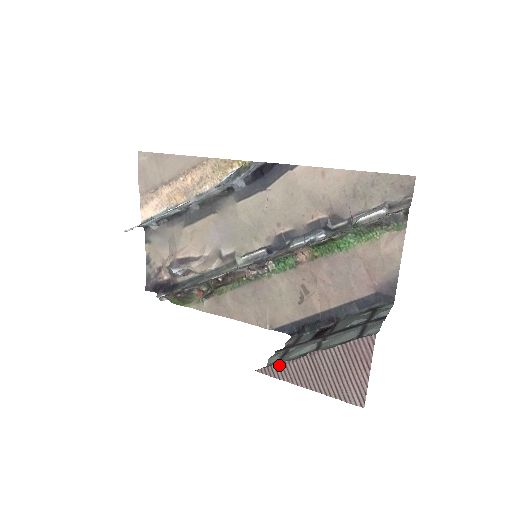
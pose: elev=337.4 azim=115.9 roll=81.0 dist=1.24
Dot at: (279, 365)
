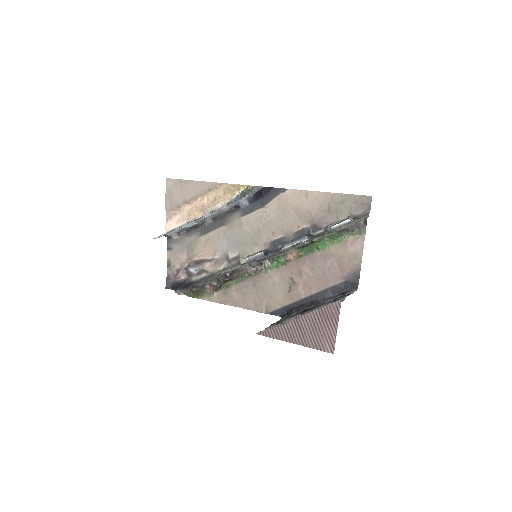
Dot at: (273, 328)
